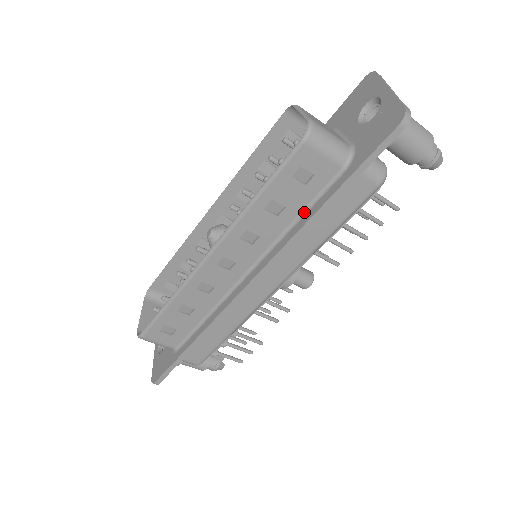
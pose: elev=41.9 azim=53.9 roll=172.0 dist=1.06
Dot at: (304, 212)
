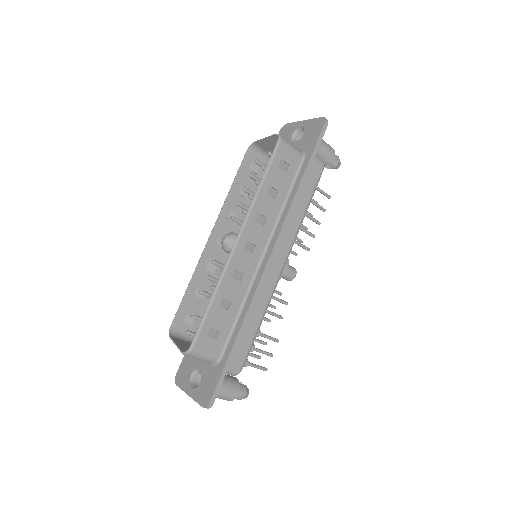
Dot at: (289, 193)
